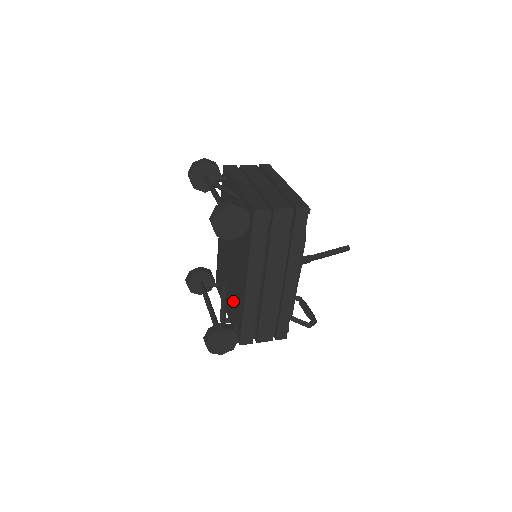
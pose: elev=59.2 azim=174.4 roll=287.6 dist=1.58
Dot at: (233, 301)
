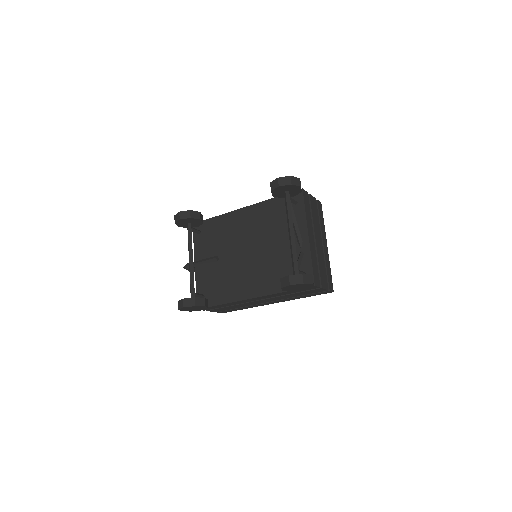
Dot at: (217, 277)
